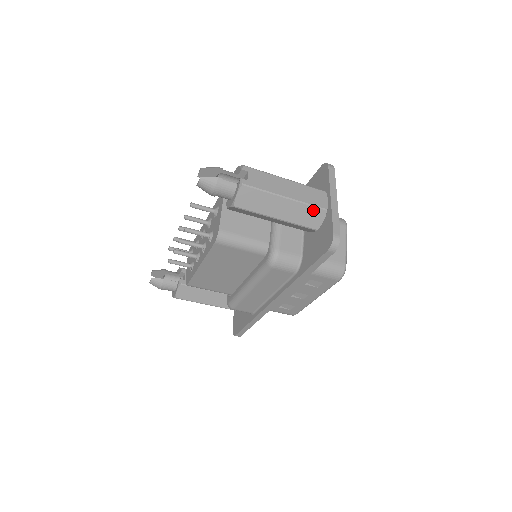
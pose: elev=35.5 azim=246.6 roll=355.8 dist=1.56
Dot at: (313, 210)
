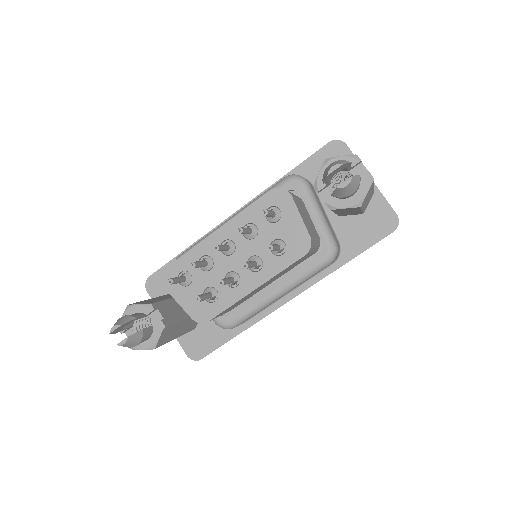
Dot at: (372, 194)
